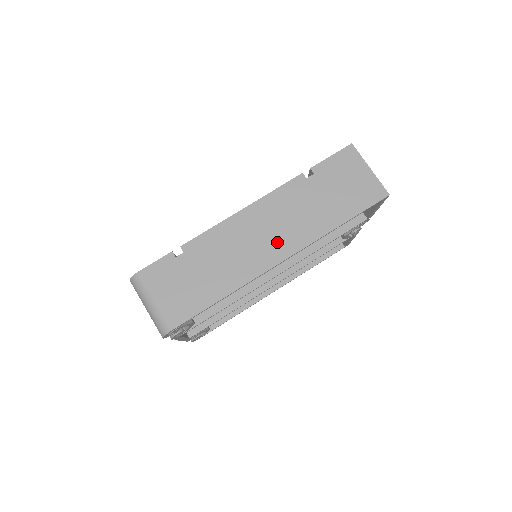
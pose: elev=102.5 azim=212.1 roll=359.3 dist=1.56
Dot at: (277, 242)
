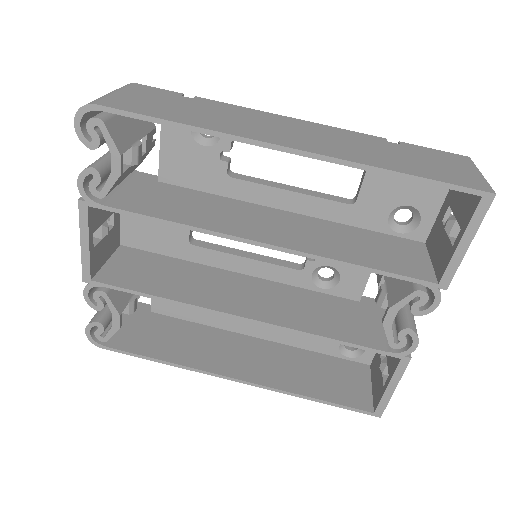
Dot at: (300, 140)
